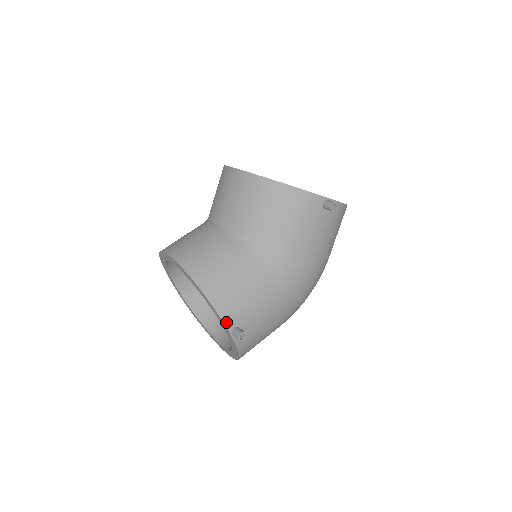
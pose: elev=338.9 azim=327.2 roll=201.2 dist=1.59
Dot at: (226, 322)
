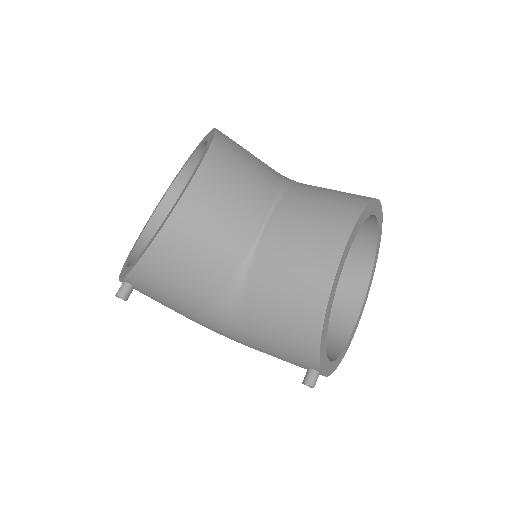
Dot at: (129, 278)
